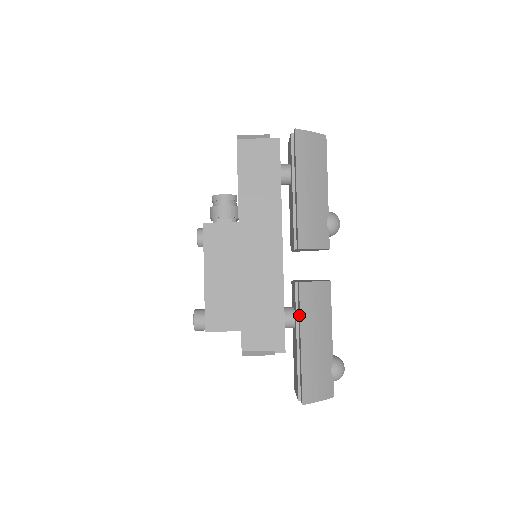
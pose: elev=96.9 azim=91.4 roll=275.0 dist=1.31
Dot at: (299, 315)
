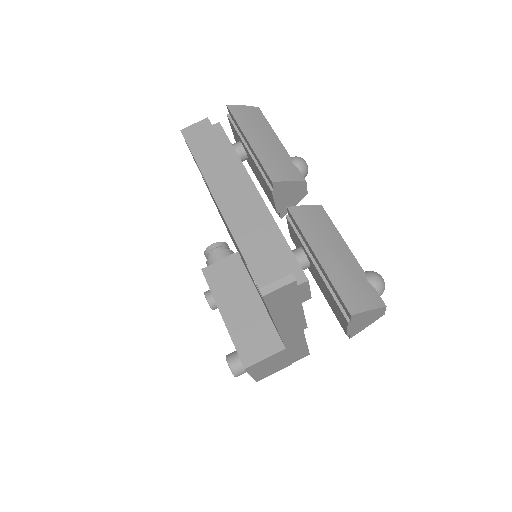
Dot at: (302, 236)
